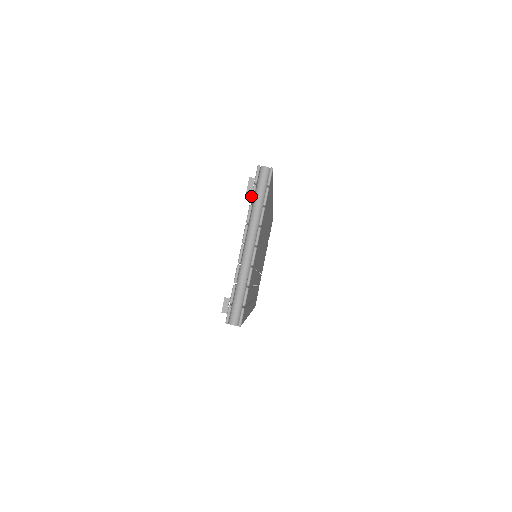
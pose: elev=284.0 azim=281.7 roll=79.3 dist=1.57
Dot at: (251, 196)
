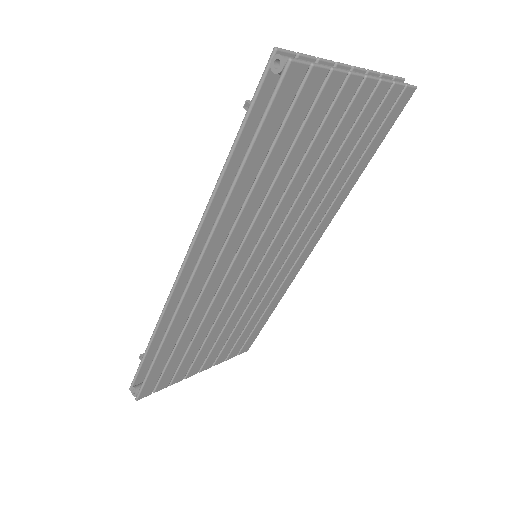
Dot at: (384, 73)
